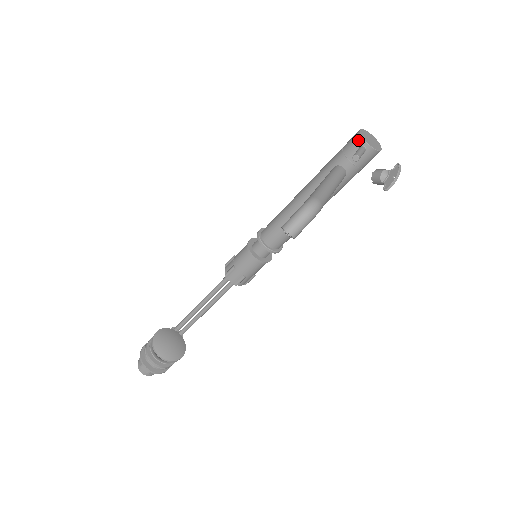
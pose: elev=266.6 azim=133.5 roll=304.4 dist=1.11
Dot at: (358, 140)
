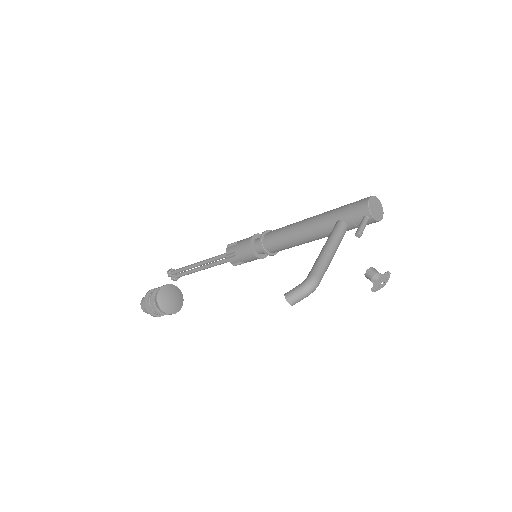
Dot at: (365, 210)
